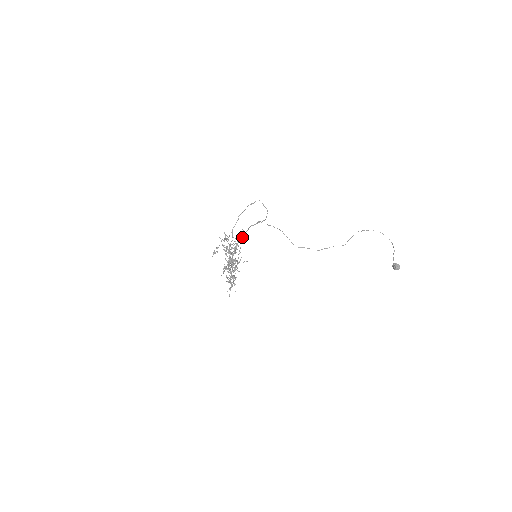
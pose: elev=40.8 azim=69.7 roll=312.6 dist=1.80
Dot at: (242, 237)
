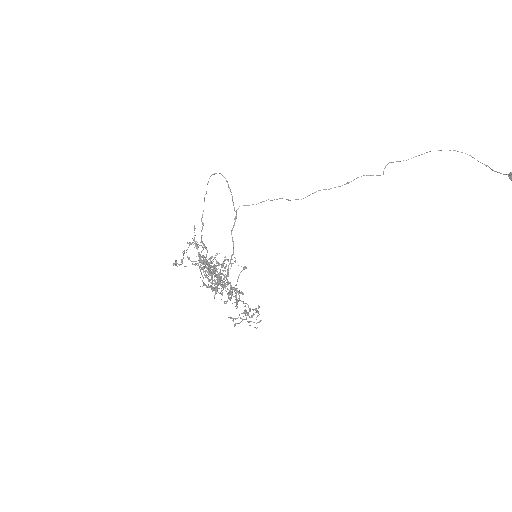
Dot at: (230, 259)
